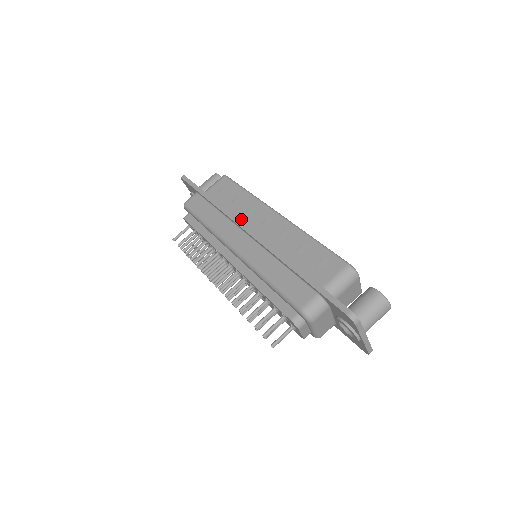
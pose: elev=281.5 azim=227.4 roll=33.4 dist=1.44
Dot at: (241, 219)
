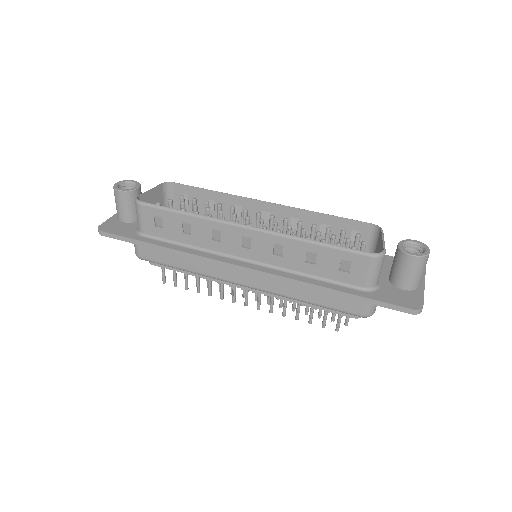
Dot at: (215, 250)
